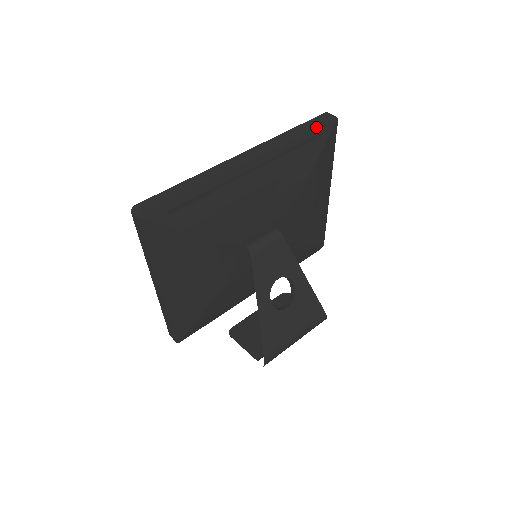
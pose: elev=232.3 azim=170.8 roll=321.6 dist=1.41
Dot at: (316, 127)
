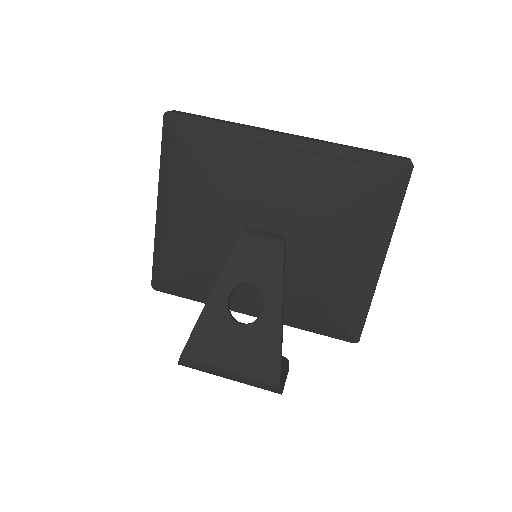
Dot at: (378, 155)
